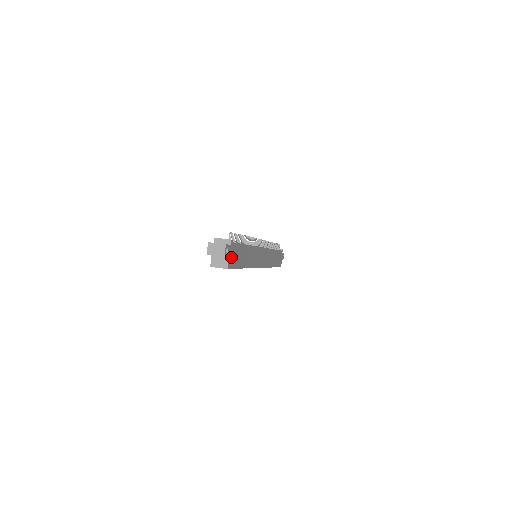
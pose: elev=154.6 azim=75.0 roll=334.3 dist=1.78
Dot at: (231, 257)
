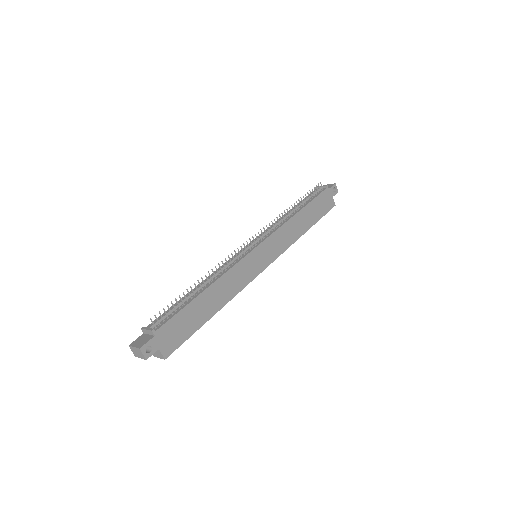
Dot at: (166, 342)
